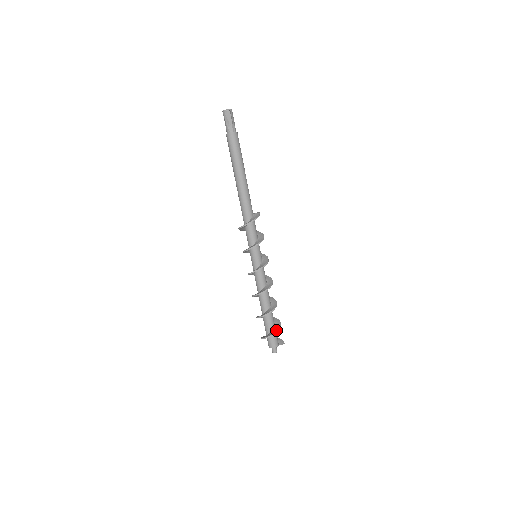
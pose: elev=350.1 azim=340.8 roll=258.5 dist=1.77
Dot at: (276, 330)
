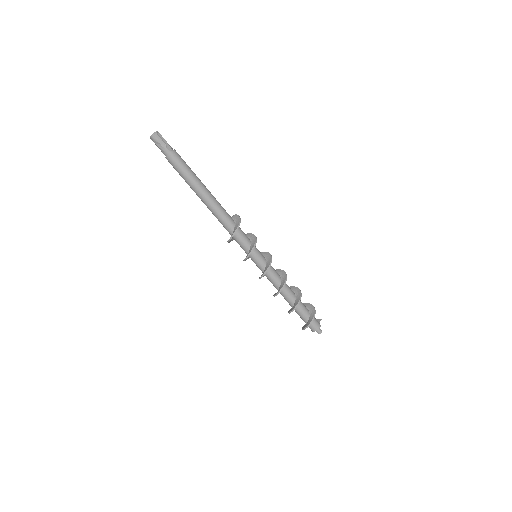
Dot at: (313, 309)
